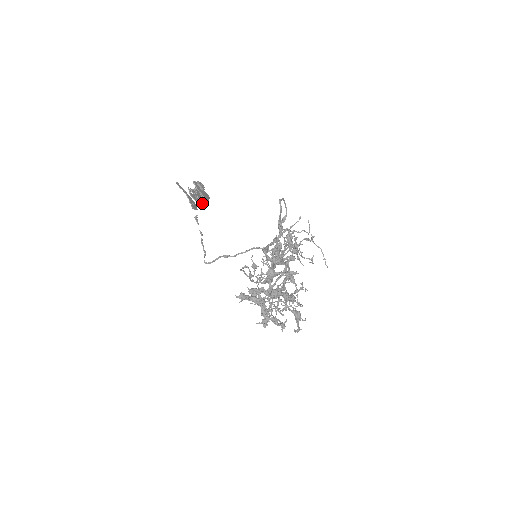
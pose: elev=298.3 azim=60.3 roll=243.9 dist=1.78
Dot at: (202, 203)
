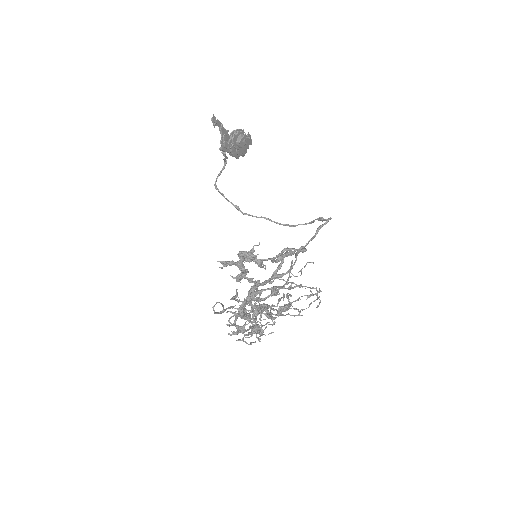
Dot at: (235, 155)
